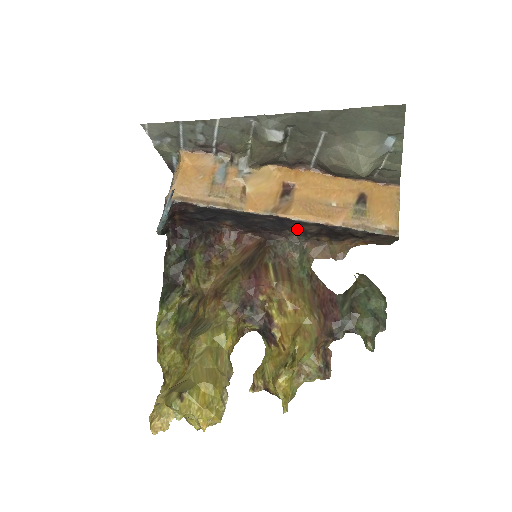
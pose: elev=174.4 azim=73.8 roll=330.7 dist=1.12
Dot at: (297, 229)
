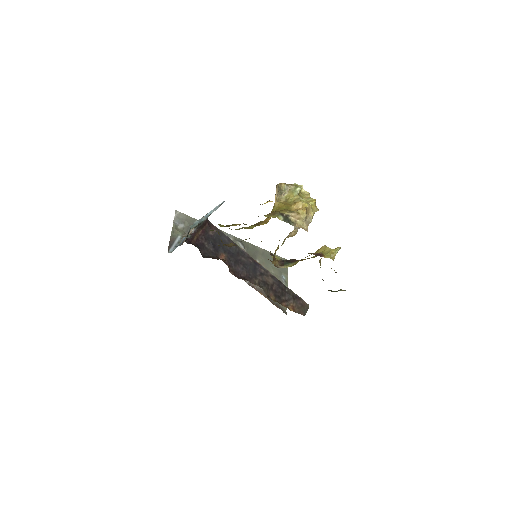
Dot at: (260, 279)
